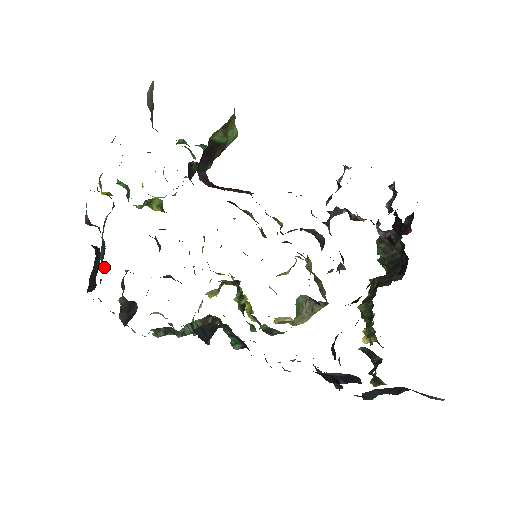
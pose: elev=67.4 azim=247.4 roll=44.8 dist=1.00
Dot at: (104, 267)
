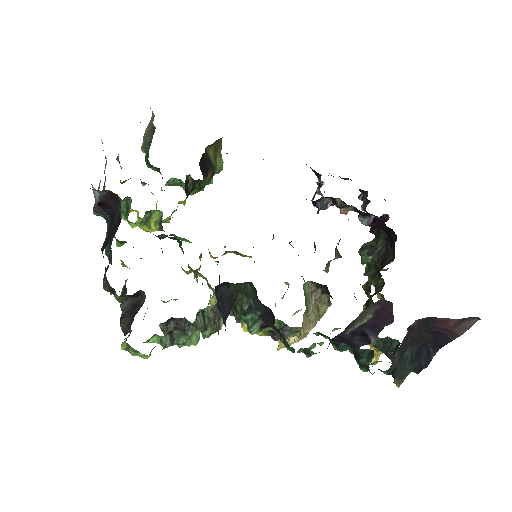
Dot at: (111, 255)
